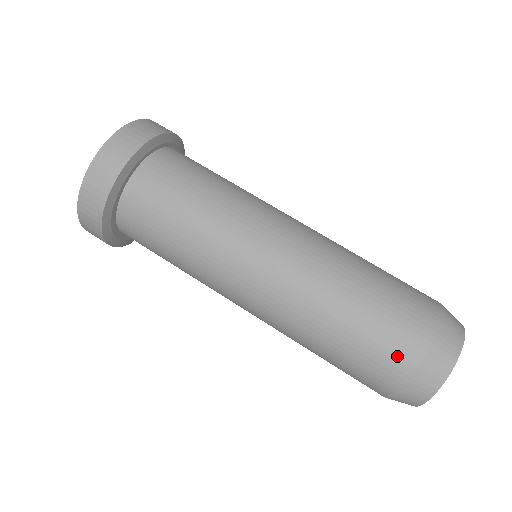
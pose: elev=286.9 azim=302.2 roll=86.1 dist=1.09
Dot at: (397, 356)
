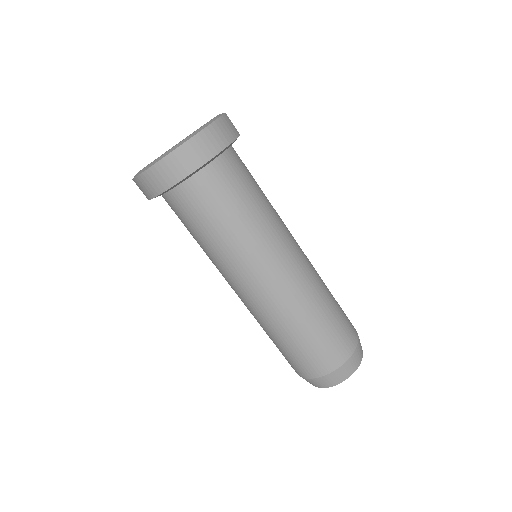
Dot at: occluded
